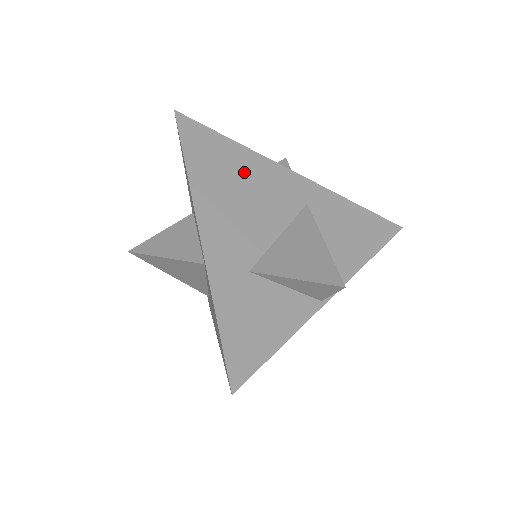
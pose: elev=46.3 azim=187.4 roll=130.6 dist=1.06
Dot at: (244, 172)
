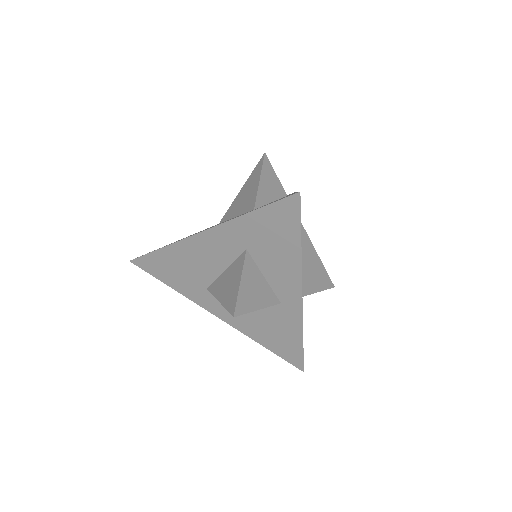
Dot at: occluded
